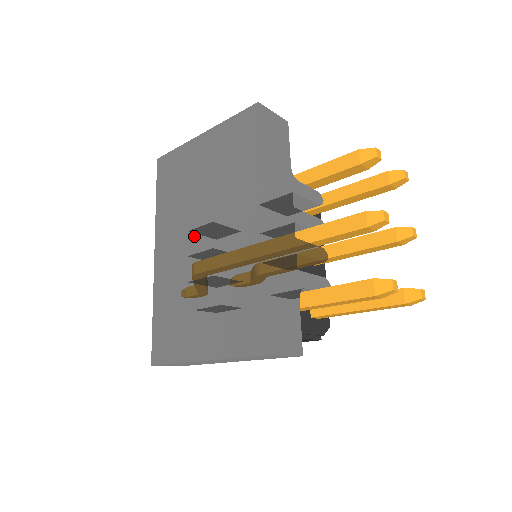
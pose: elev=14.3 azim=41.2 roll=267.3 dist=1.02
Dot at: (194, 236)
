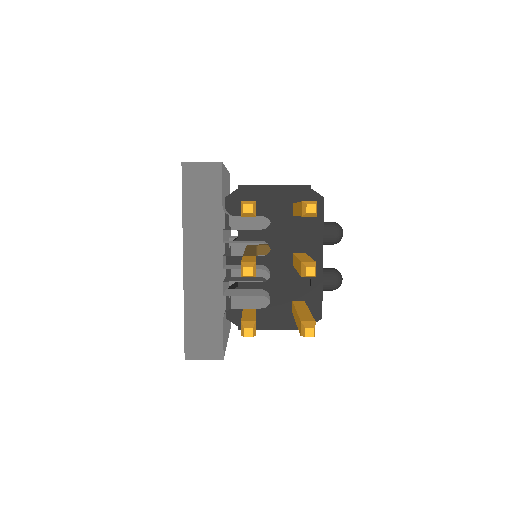
Dot at: occluded
